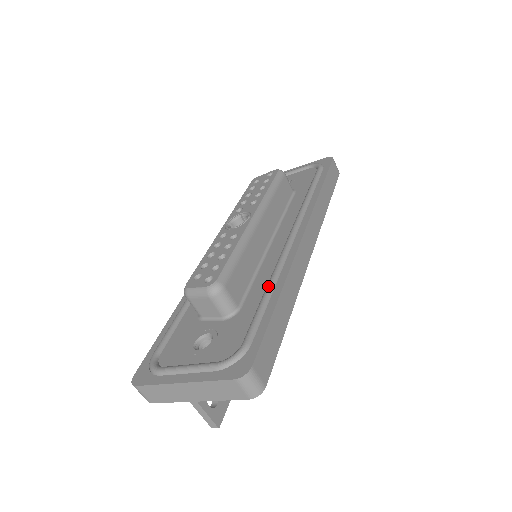
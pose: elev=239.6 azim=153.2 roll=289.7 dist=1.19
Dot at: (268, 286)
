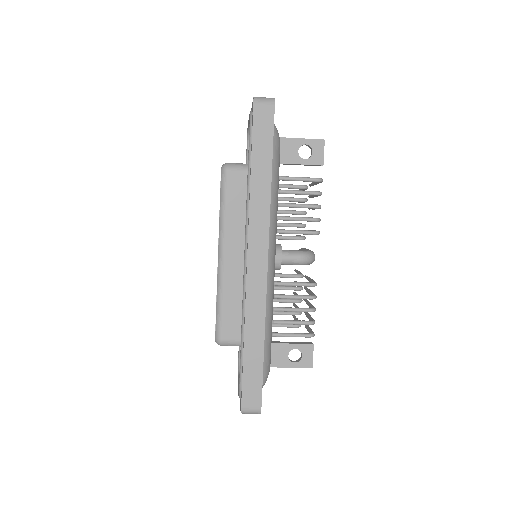
Dot at: (241, 329)
